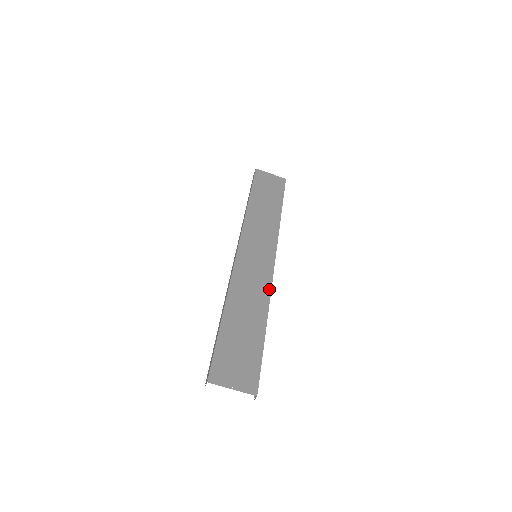
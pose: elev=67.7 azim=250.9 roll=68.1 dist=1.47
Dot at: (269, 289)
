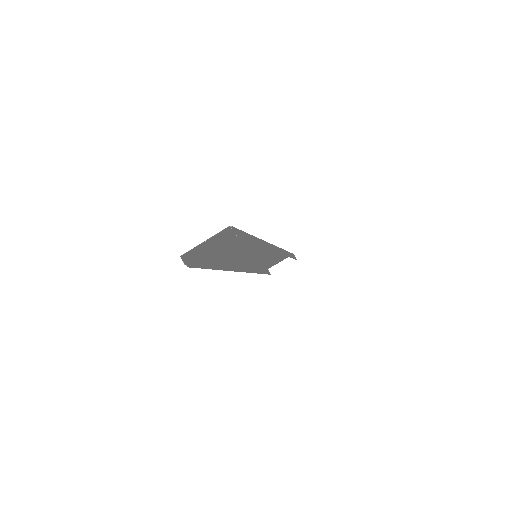
Dot at: occluded
